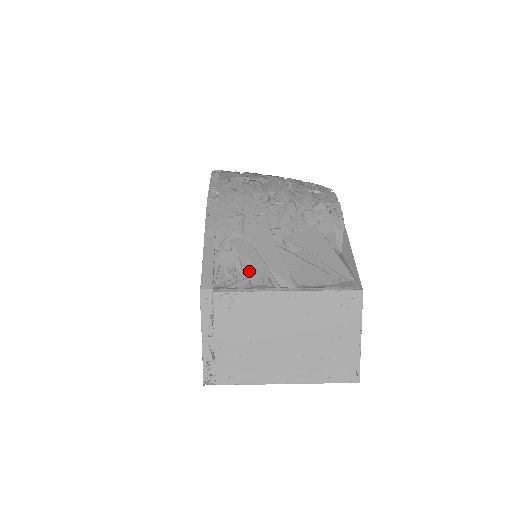
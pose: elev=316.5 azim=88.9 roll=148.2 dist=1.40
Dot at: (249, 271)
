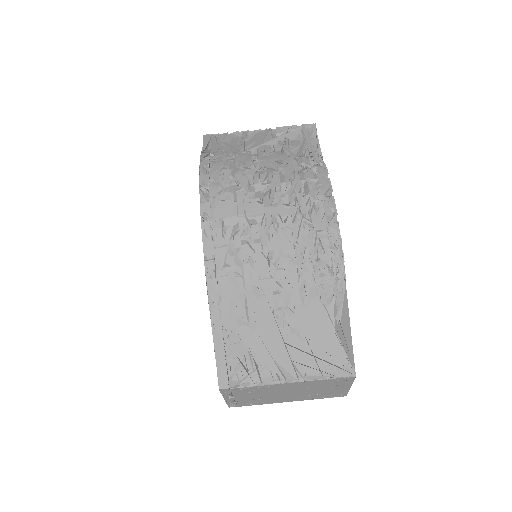
Dot at: (258, 365)
